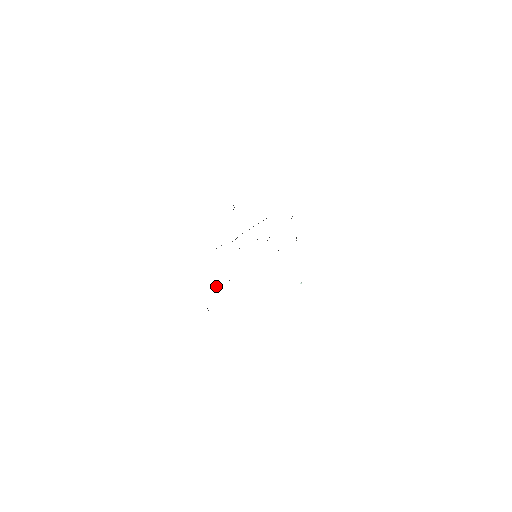
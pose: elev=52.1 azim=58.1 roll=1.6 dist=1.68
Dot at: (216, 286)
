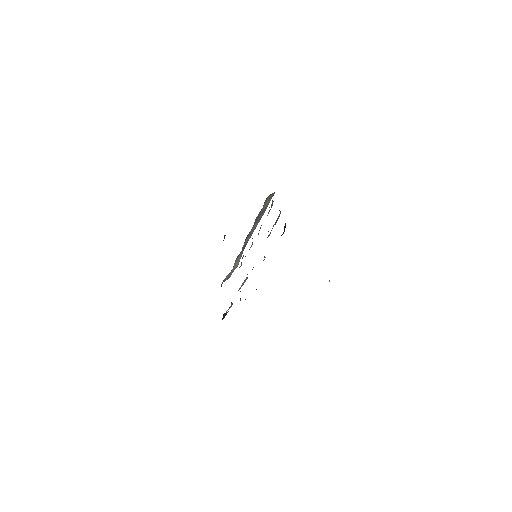
Dot at: (231, 304)
